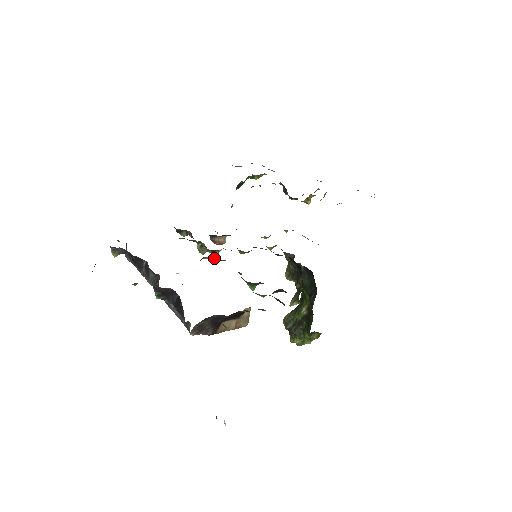
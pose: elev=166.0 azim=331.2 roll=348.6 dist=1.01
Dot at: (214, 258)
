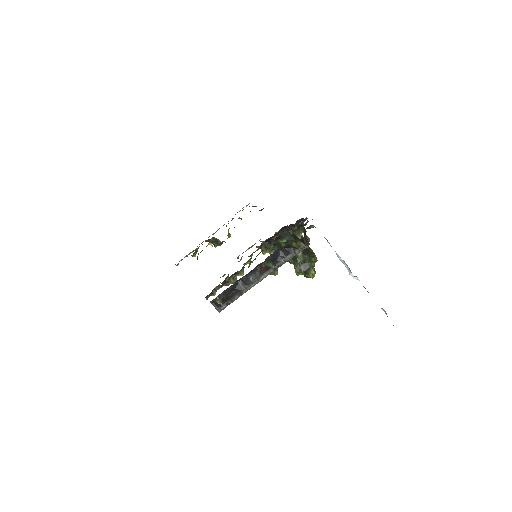
Dot at: occluded
